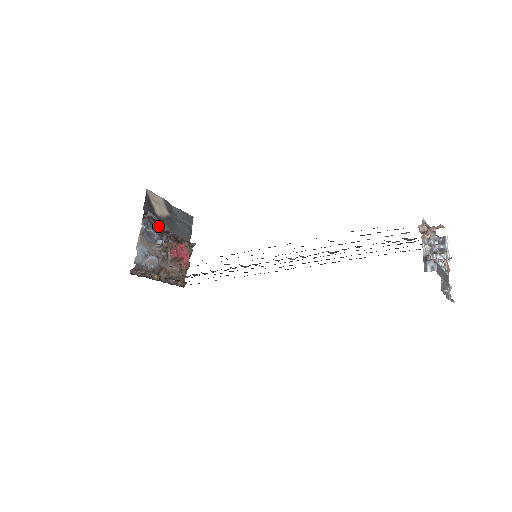
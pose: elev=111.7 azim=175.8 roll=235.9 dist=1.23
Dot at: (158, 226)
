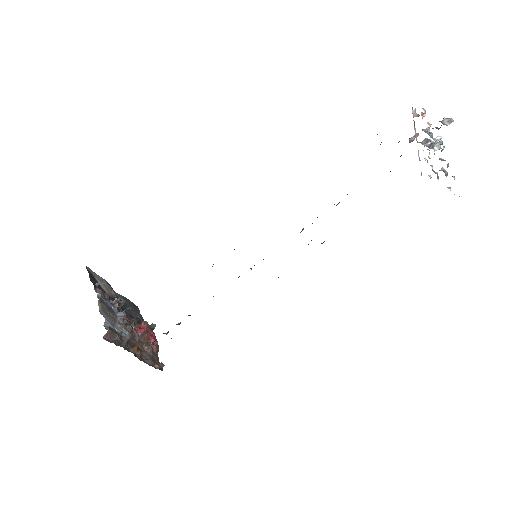
Dot at: (111, 301)
